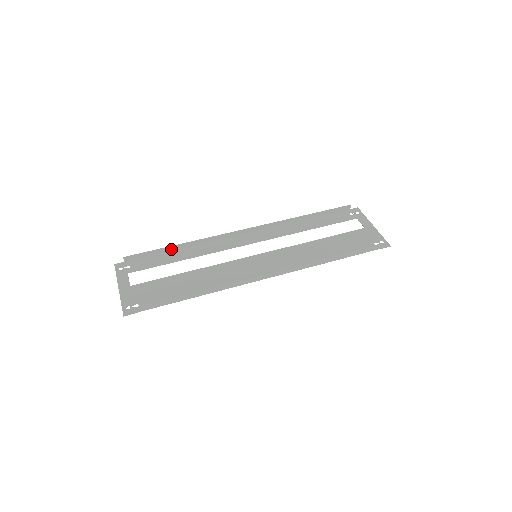
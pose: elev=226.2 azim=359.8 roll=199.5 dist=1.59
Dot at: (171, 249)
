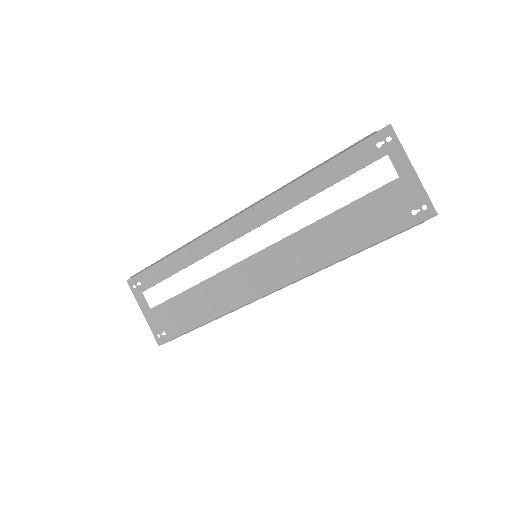
Dot at: (167, 256)
